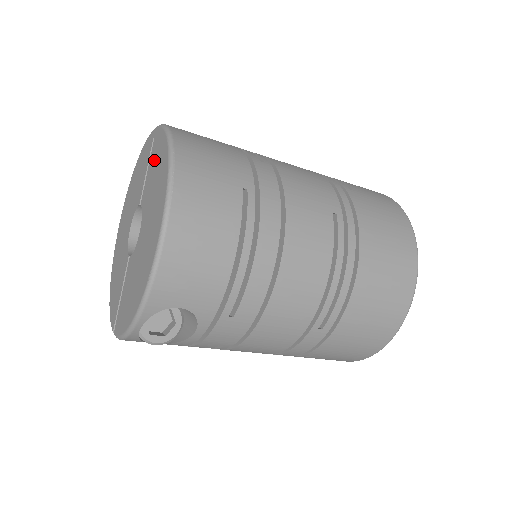
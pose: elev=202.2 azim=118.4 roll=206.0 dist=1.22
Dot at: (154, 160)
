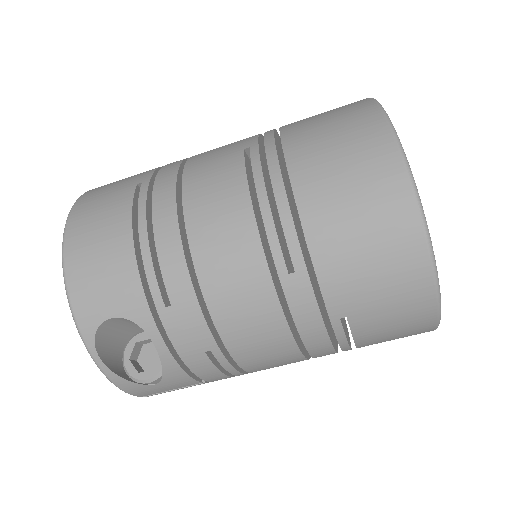
Dot at: occluded
